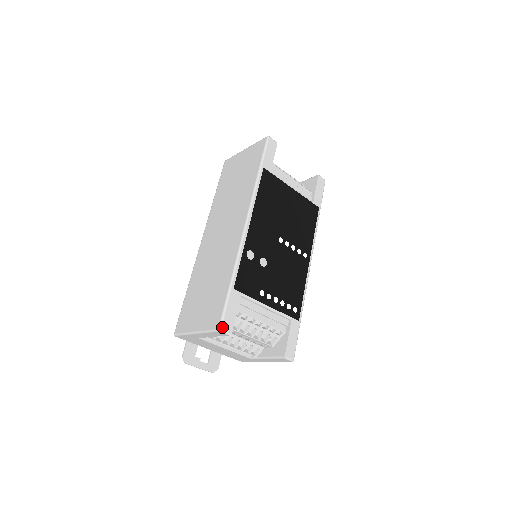
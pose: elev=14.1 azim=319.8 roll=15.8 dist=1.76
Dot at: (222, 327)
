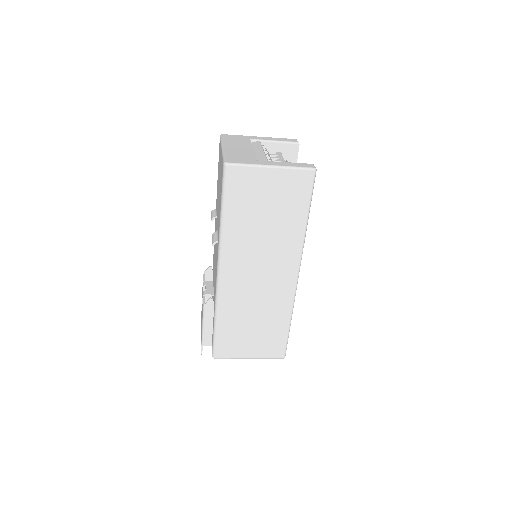
Dot at: (285, 355)
